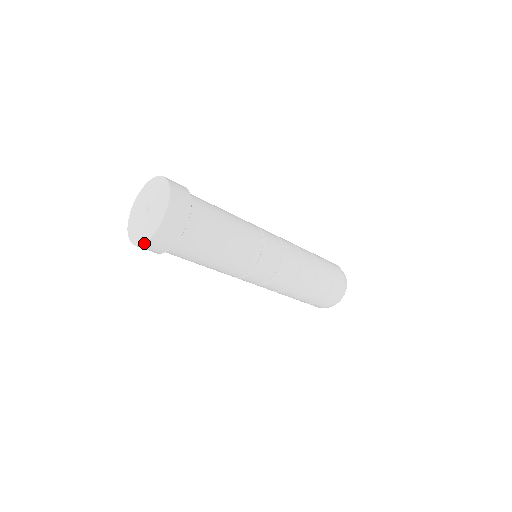
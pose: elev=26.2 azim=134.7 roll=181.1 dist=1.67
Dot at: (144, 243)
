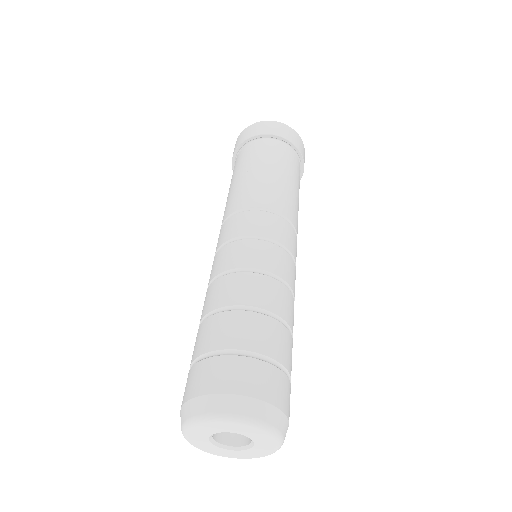
Dot at: (276, 121)
